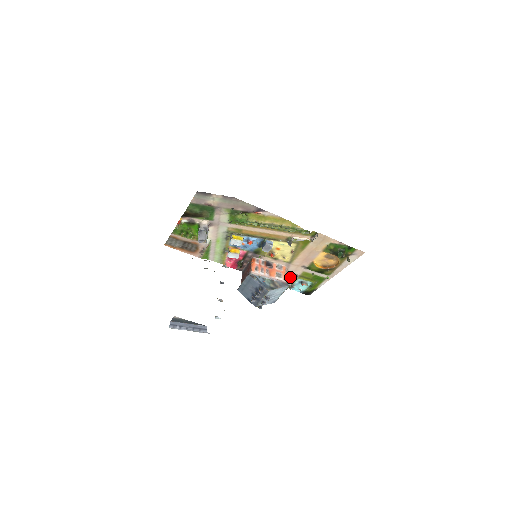
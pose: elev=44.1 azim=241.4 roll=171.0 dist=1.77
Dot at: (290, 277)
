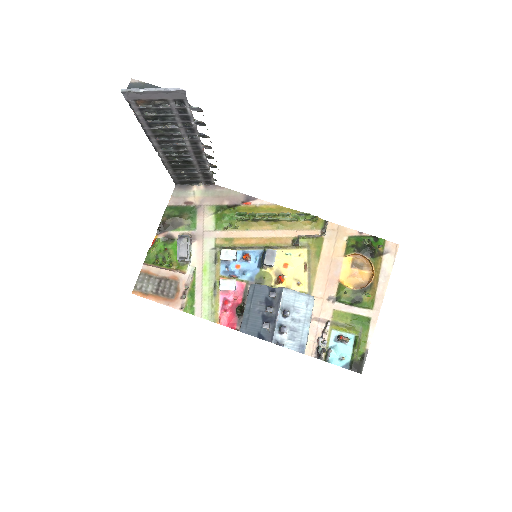
Dot at: (318, 331)
